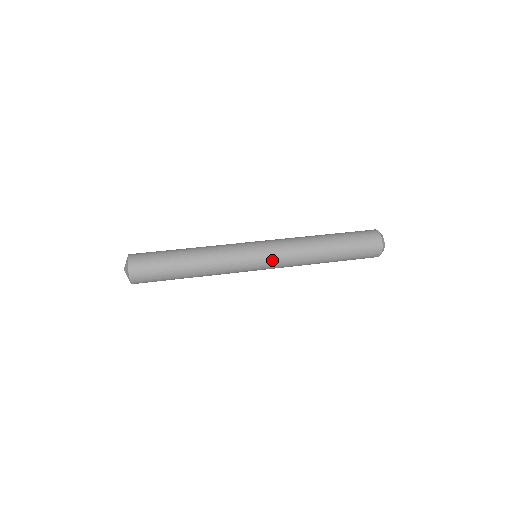
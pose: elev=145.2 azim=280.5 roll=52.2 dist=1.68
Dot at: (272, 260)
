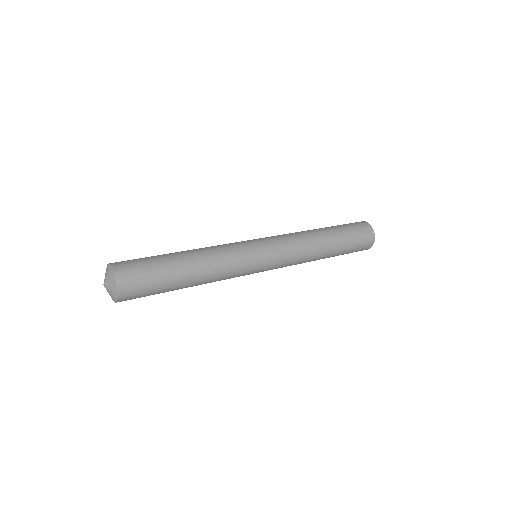
Dot at: (277, 265)
